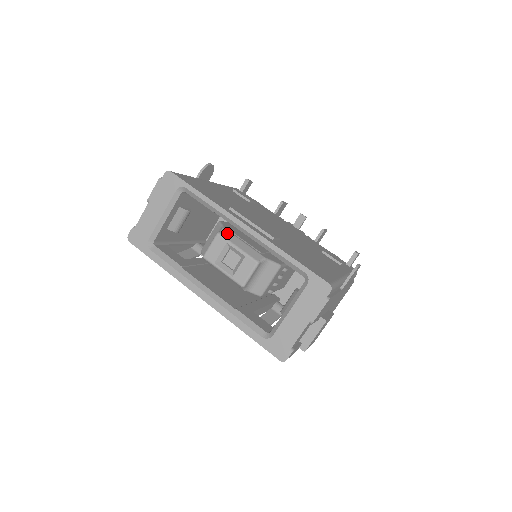
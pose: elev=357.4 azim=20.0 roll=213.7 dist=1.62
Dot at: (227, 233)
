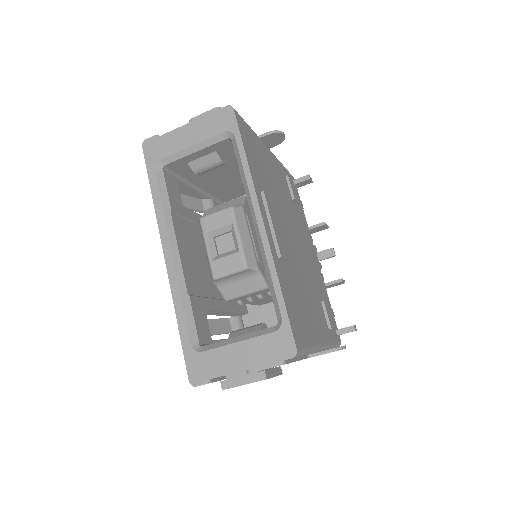
Dot at: (241, 214)
